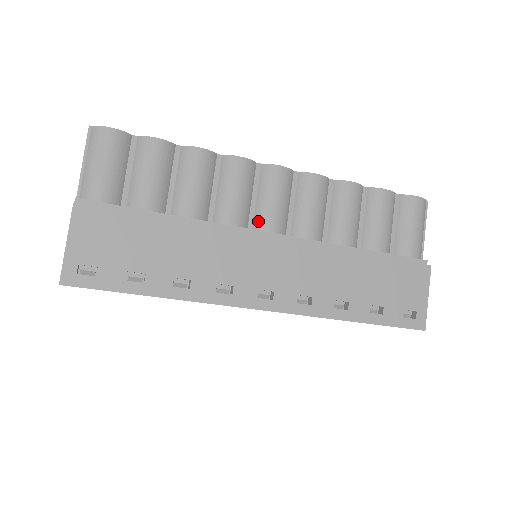
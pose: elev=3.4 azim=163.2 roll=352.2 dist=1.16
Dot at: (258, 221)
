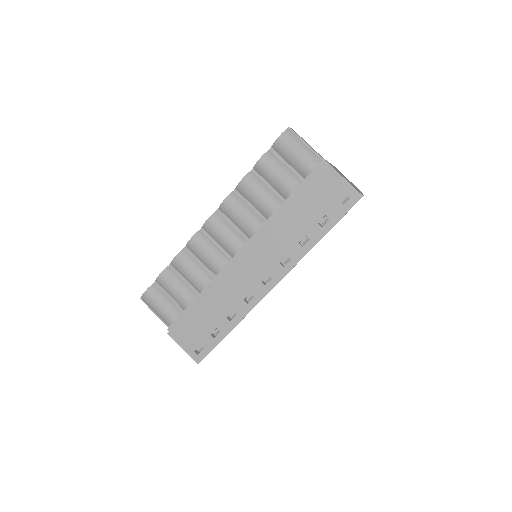
Dot at: (229, 252)
